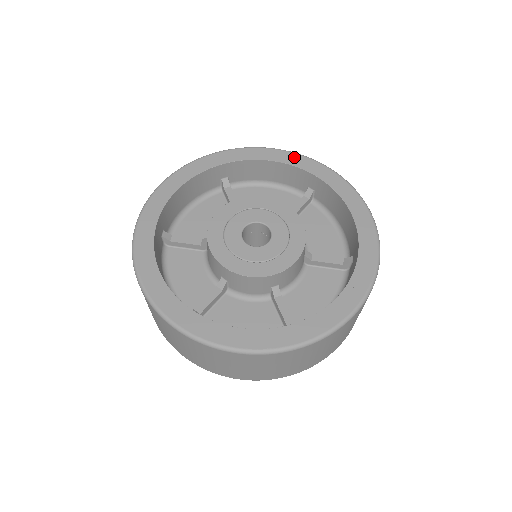
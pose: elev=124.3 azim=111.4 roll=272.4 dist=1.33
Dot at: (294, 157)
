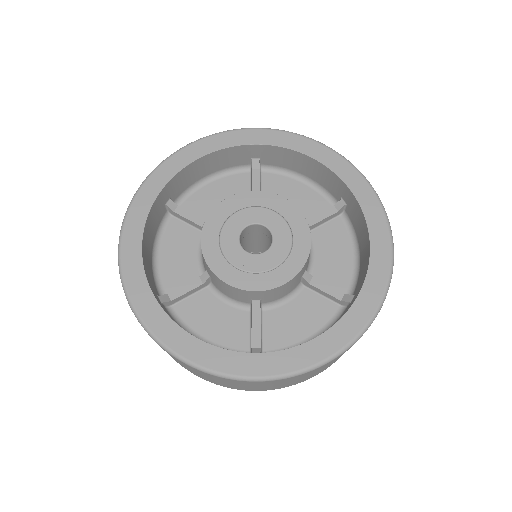
Dot at: (337, 160)
